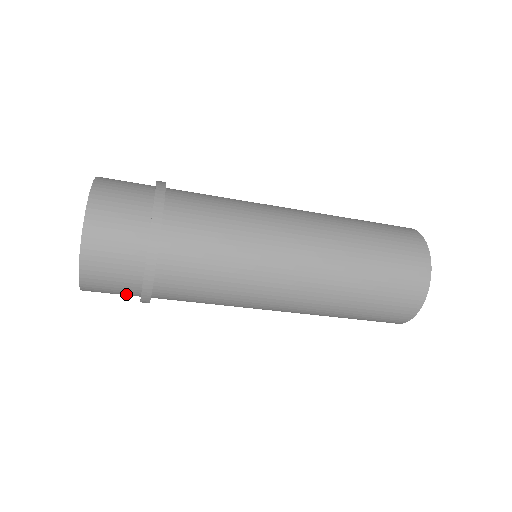
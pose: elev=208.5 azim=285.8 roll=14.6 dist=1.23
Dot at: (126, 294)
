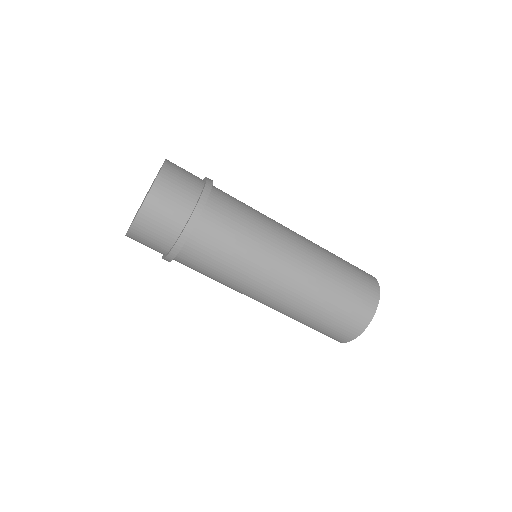
Dot at: (171, 226)
